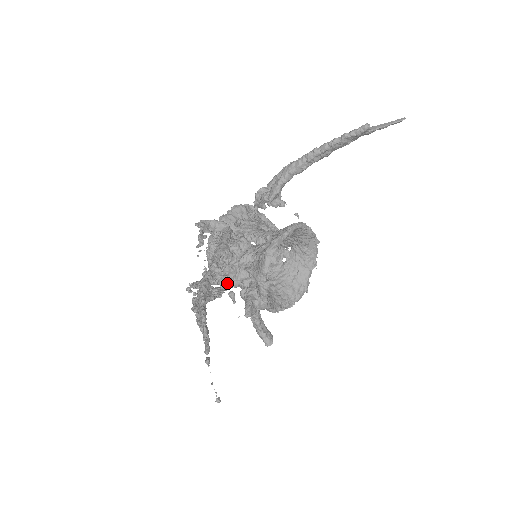
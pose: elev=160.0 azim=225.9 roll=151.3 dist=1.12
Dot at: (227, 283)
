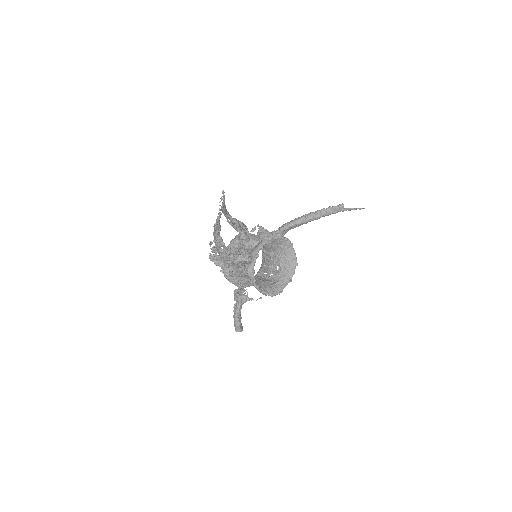
Dot at: (232, 262)
